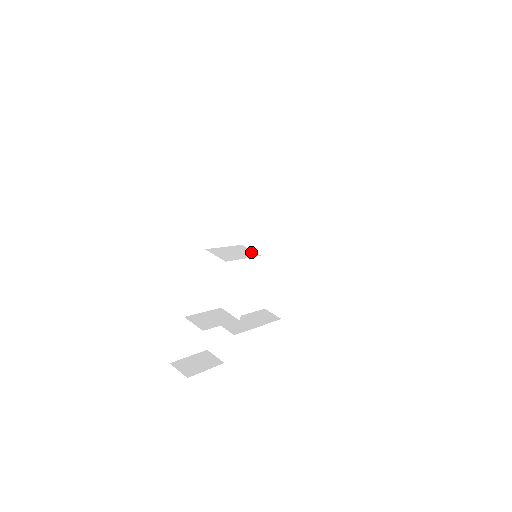
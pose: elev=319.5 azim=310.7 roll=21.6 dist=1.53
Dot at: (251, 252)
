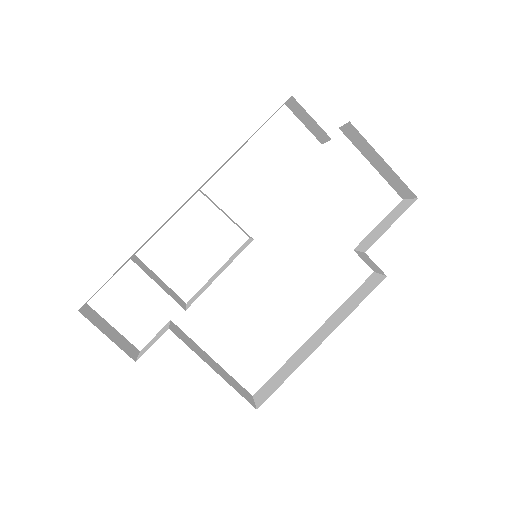
Dot at: (247, 234)
